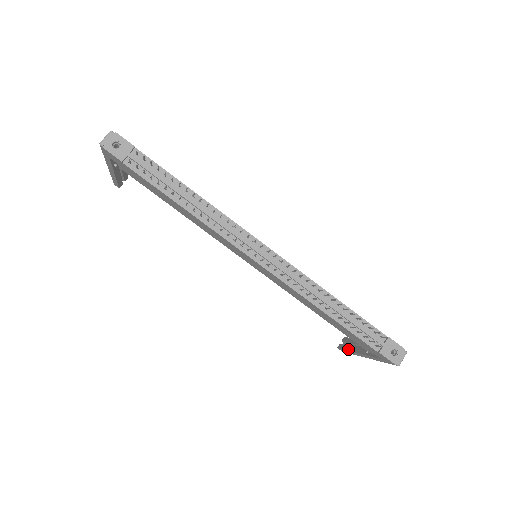
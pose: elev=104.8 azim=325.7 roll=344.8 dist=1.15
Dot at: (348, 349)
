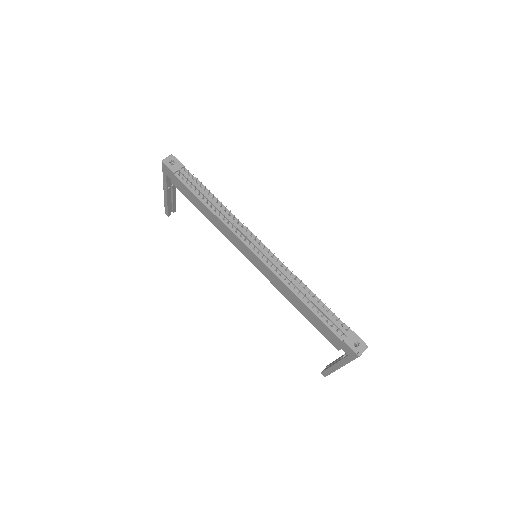
Dot at: (328, 367)
